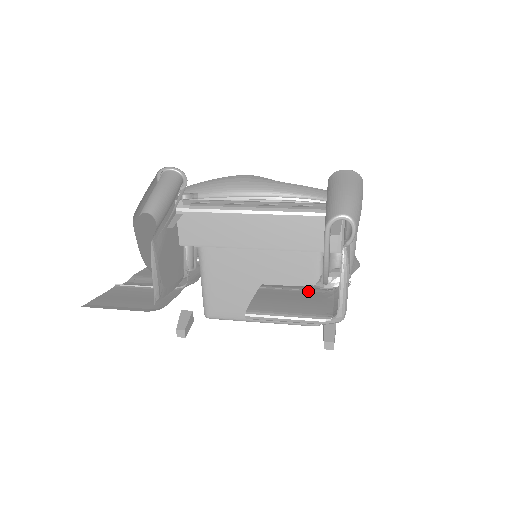
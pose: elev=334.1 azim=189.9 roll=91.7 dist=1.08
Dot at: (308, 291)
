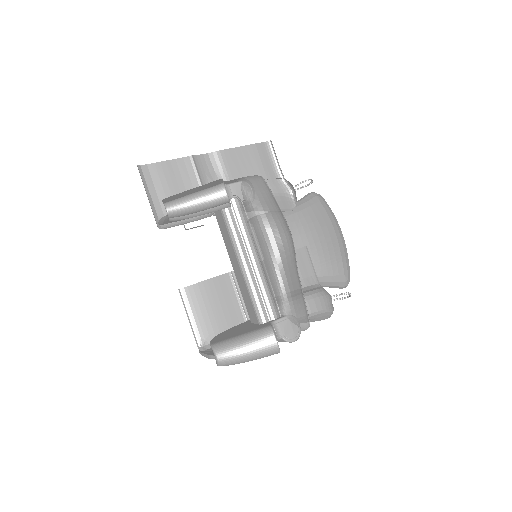
Dot at: (241, 309)
